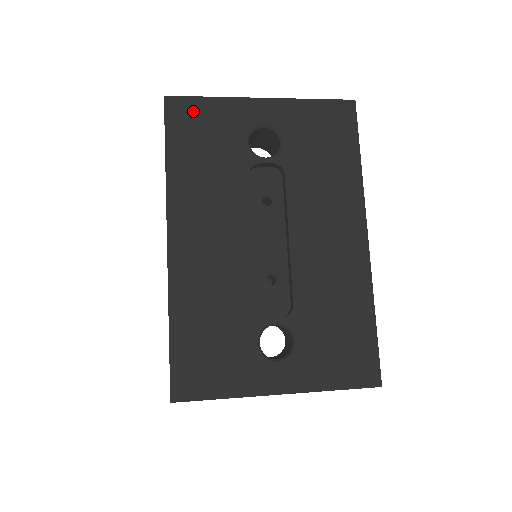
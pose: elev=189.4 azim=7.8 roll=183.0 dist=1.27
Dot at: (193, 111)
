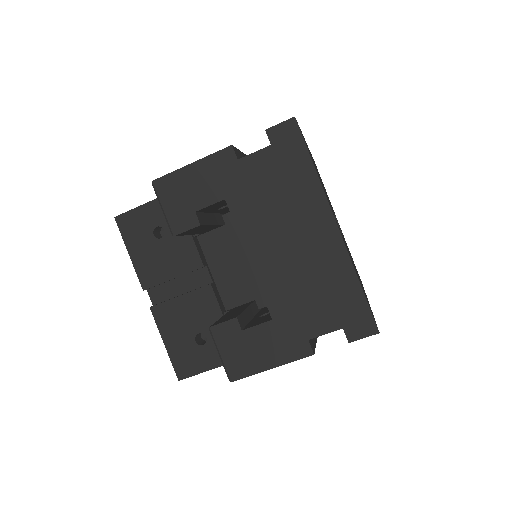
Dot at: occluded
